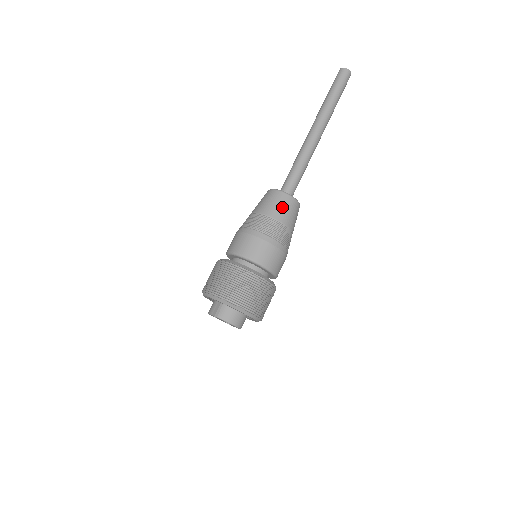
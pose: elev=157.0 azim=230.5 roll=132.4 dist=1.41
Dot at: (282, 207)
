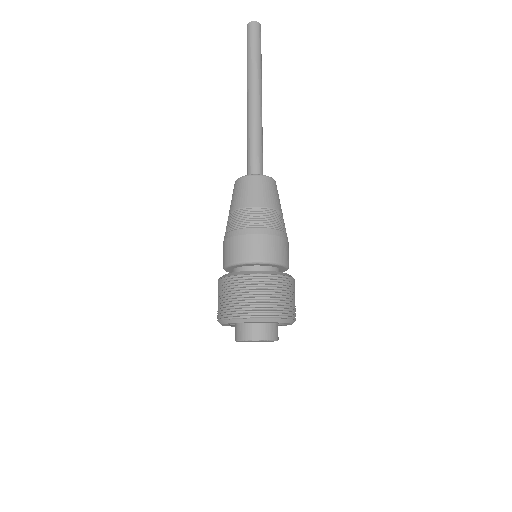
Dot at: (271, 193)
